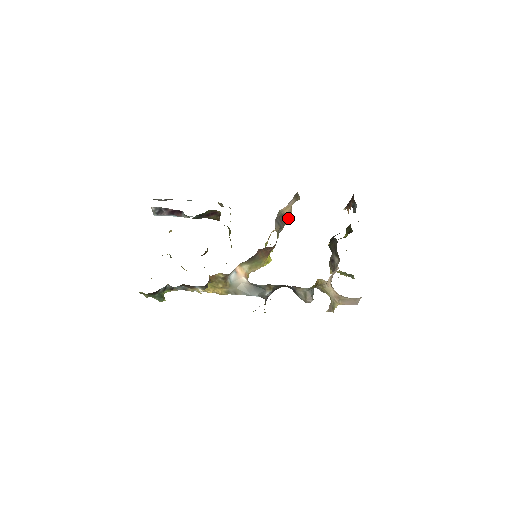
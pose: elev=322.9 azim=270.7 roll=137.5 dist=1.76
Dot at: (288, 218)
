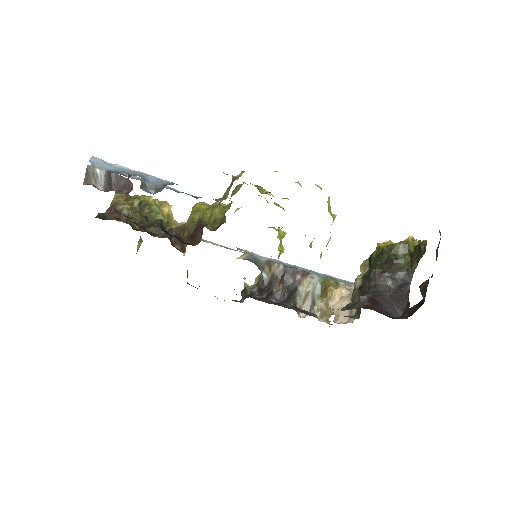
Dot at: occluded
